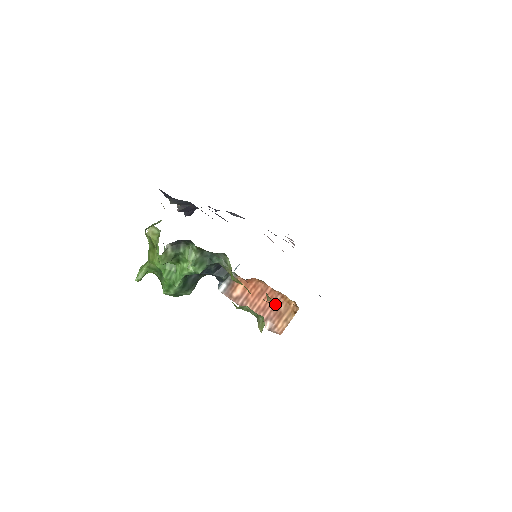
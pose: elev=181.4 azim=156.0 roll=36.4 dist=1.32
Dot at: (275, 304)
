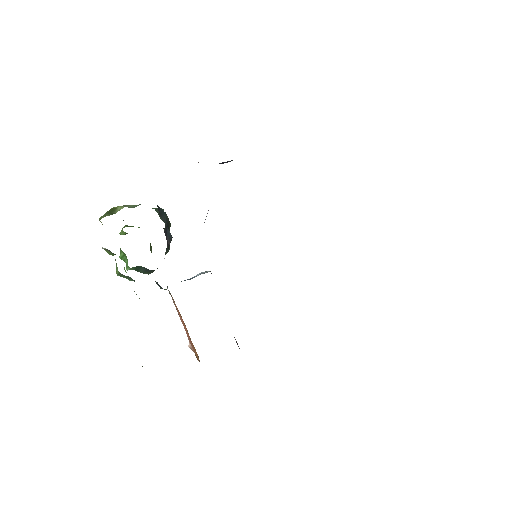
Dot at: (191, 341)
